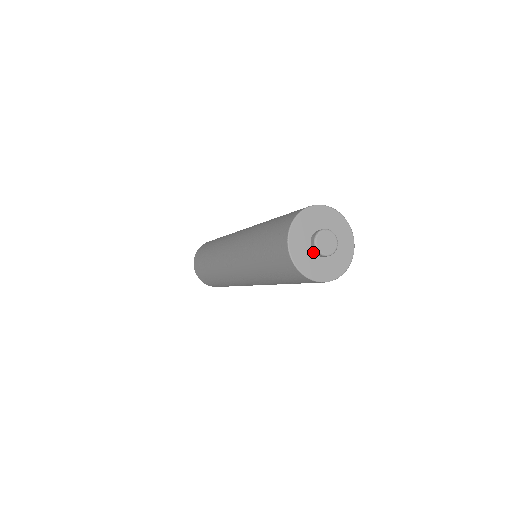
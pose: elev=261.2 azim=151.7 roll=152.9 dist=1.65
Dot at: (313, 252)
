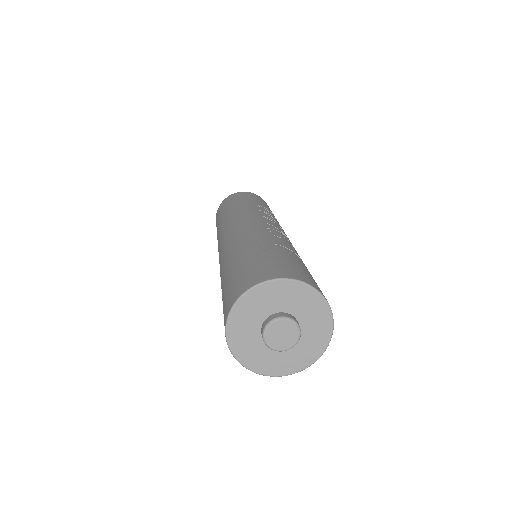
Dot at: occluded
